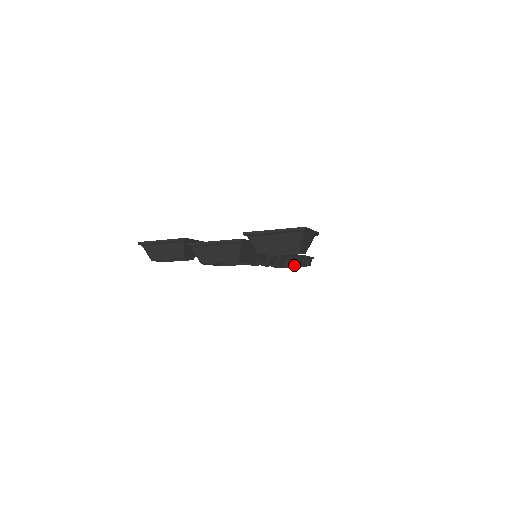
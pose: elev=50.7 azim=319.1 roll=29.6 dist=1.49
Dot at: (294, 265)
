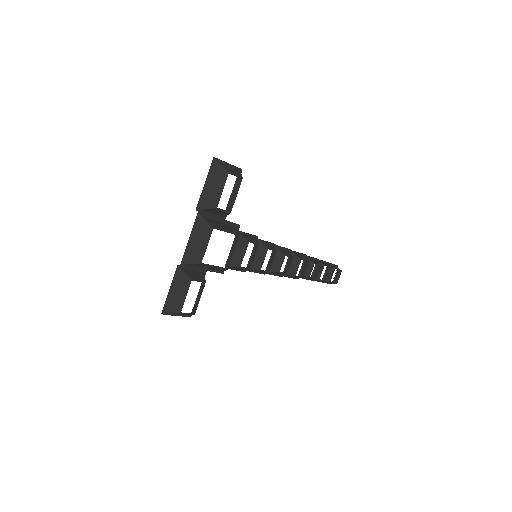
Dot at: (313, 264)
